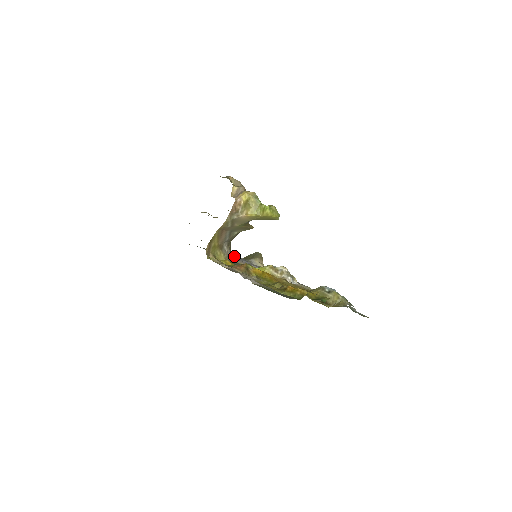
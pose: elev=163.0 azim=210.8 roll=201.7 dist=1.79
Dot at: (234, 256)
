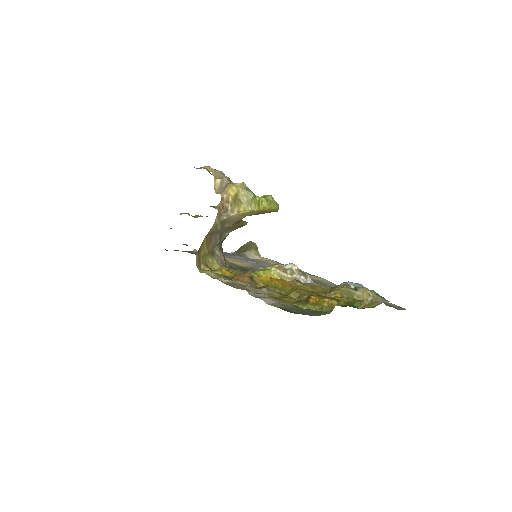
Dot at: (225, 252)
